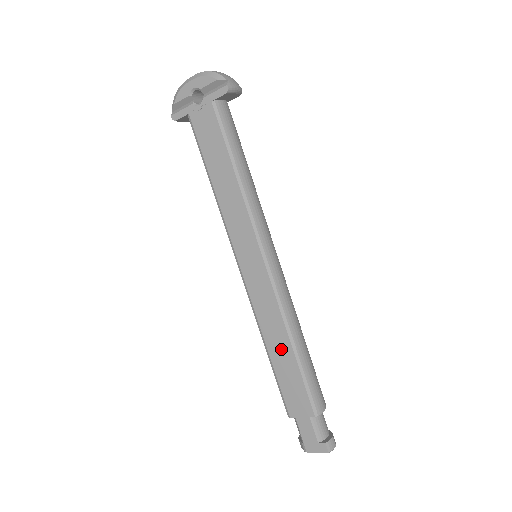
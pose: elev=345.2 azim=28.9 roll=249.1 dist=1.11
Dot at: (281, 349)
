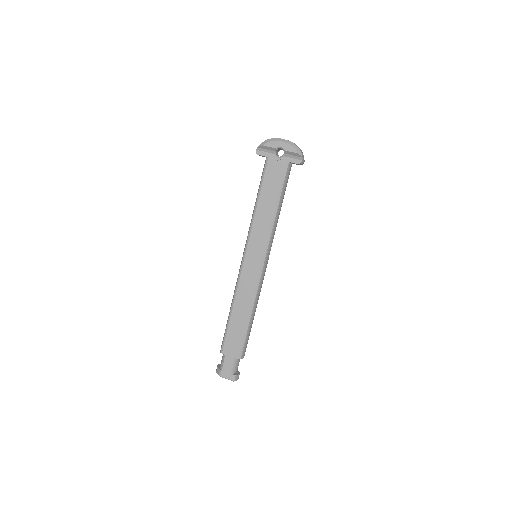
Dot at: (241, 314)
